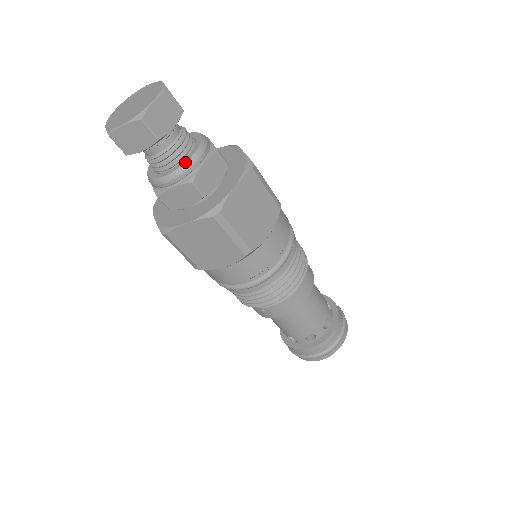
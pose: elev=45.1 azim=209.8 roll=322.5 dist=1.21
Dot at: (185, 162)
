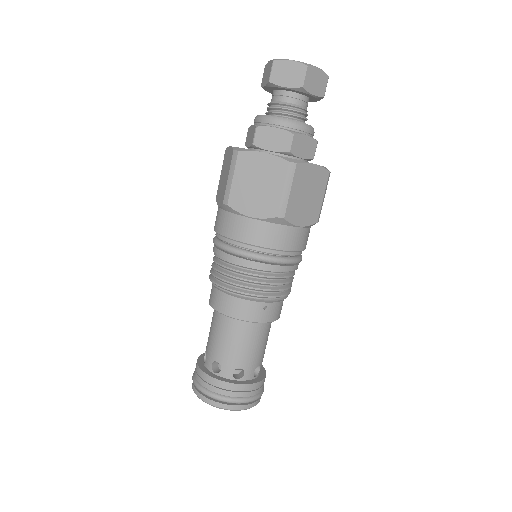
Dot at: occluded
